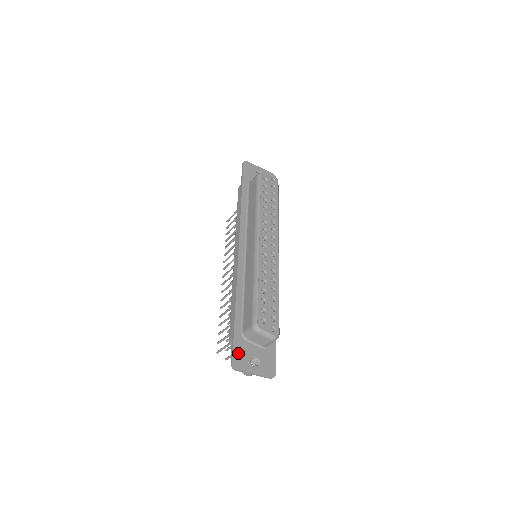
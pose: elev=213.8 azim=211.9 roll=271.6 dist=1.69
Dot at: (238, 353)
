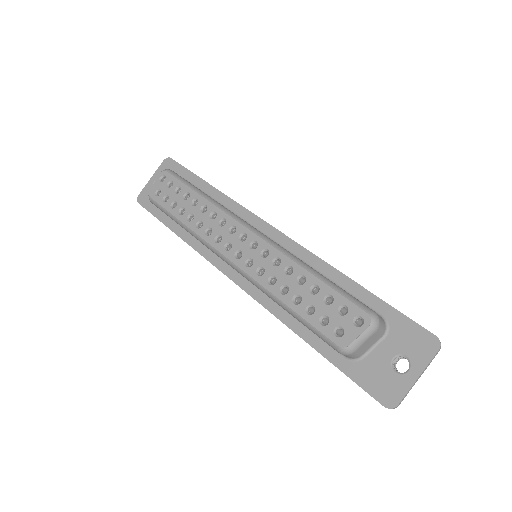
Dot at: (374, 386)
